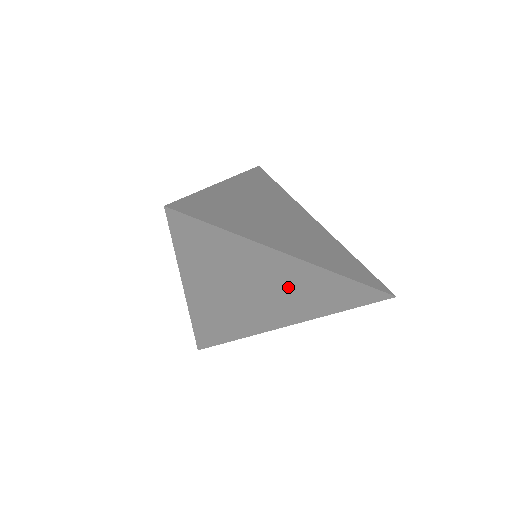
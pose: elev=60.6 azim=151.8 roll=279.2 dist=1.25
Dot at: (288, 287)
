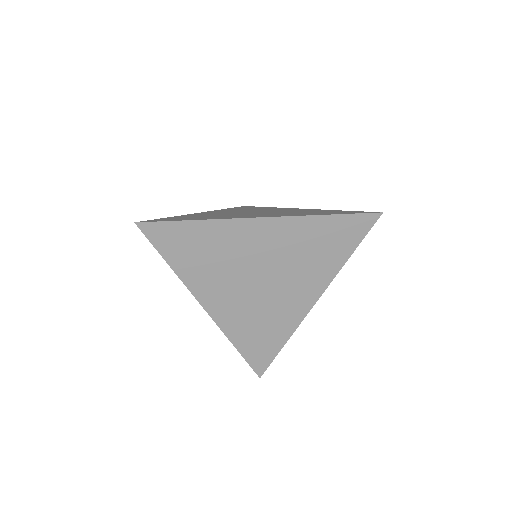
Dot at: (282, 254)
